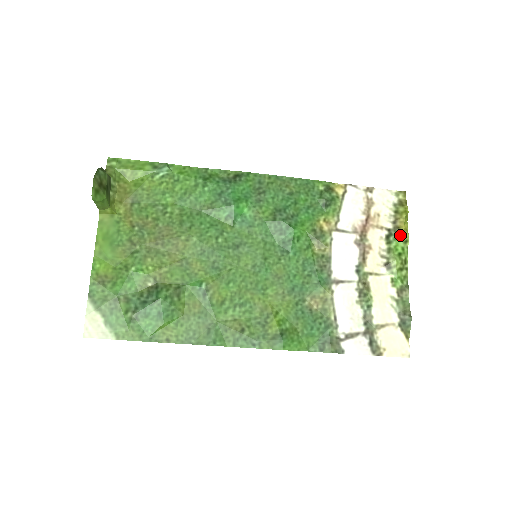
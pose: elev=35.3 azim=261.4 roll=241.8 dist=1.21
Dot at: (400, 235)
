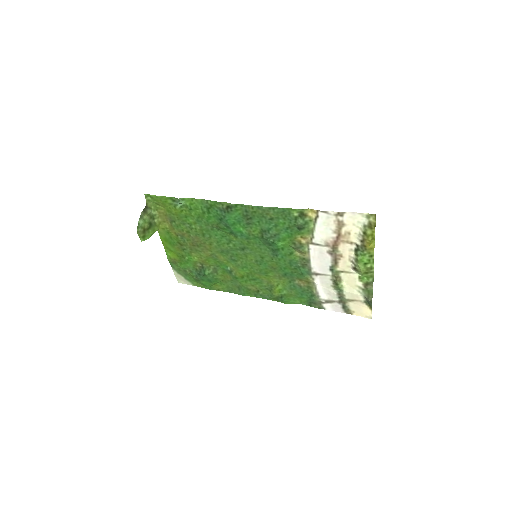
Dot at: (366, 252)
